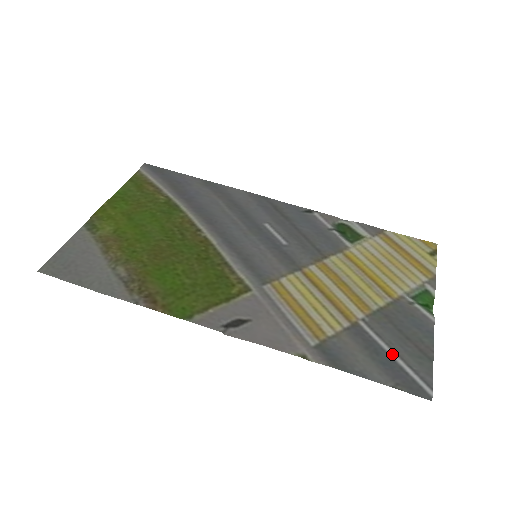
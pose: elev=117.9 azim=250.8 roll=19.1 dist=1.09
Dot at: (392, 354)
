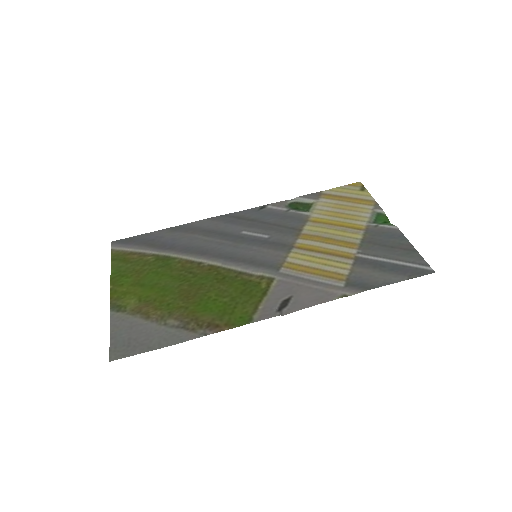
Dot at: (392, 261)
